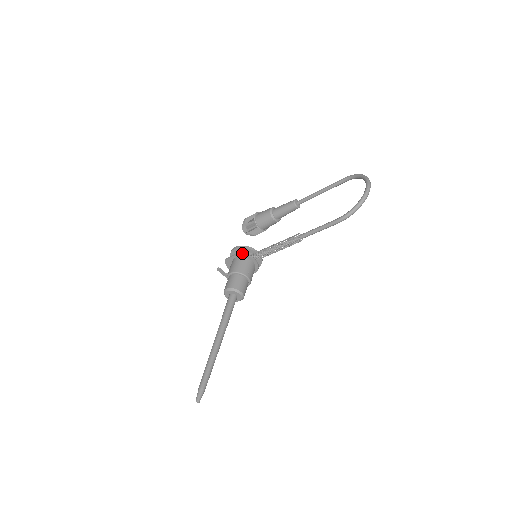
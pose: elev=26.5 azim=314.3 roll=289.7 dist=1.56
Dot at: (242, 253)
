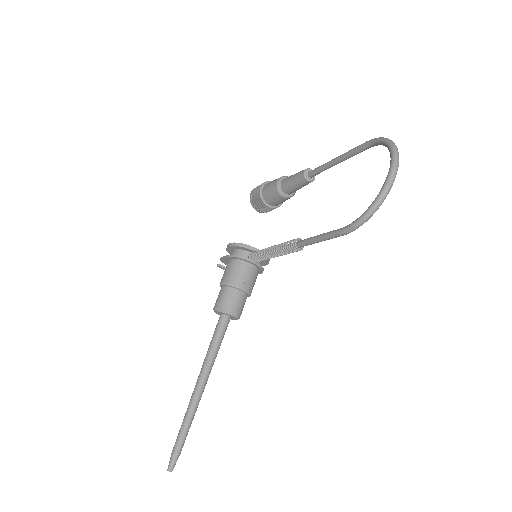
Dot at: (236, 254)
